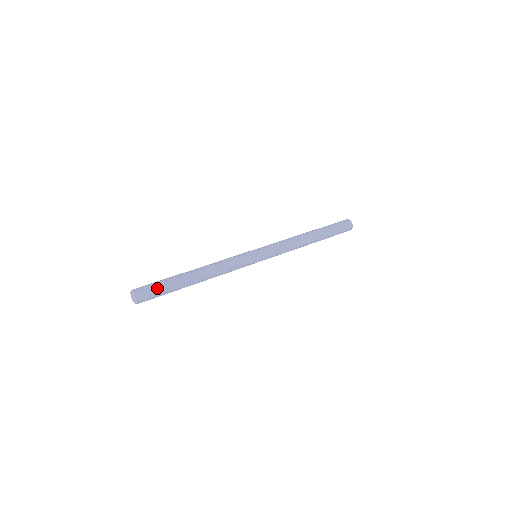
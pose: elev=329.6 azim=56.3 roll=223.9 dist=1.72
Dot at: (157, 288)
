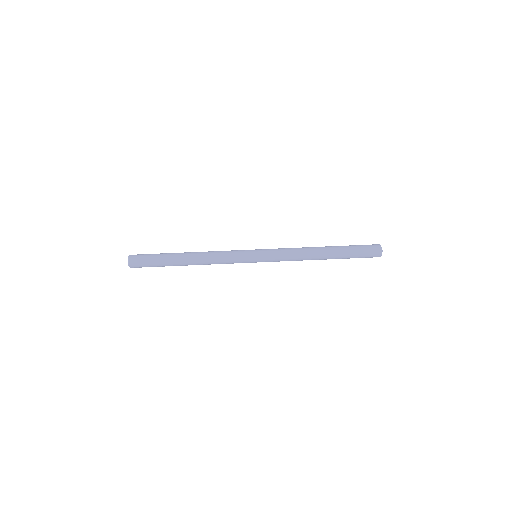
Dot at: occluded
